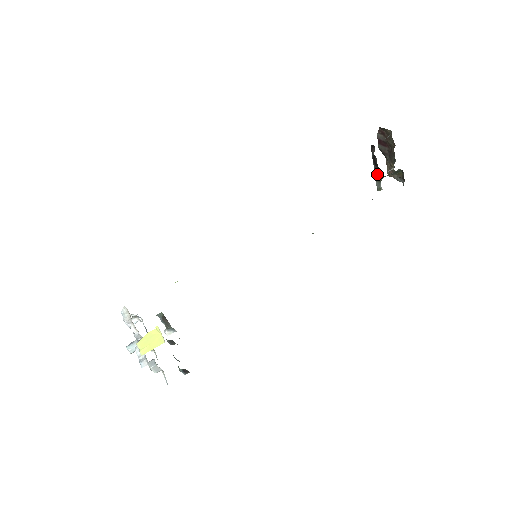
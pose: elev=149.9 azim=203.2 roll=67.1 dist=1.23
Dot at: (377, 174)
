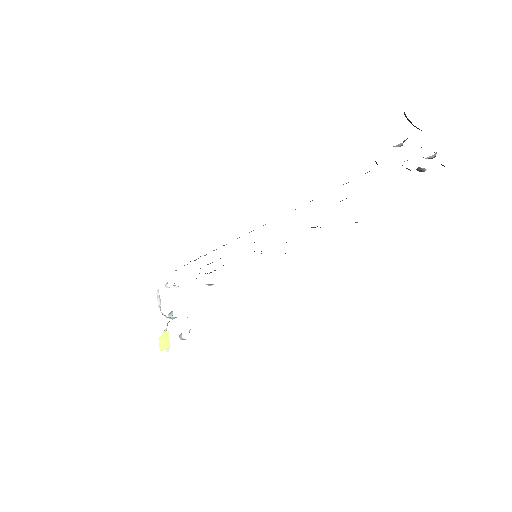
Dot at: occluded
